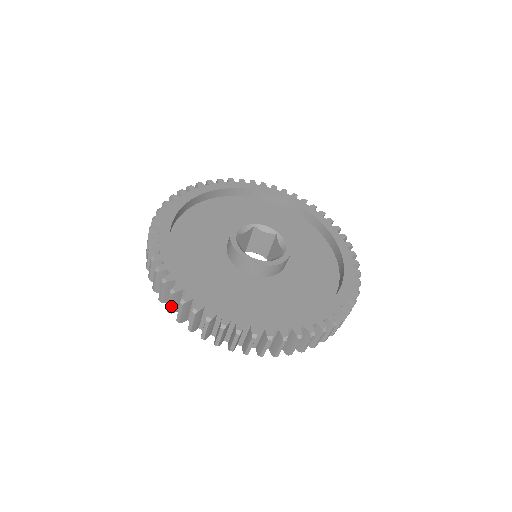
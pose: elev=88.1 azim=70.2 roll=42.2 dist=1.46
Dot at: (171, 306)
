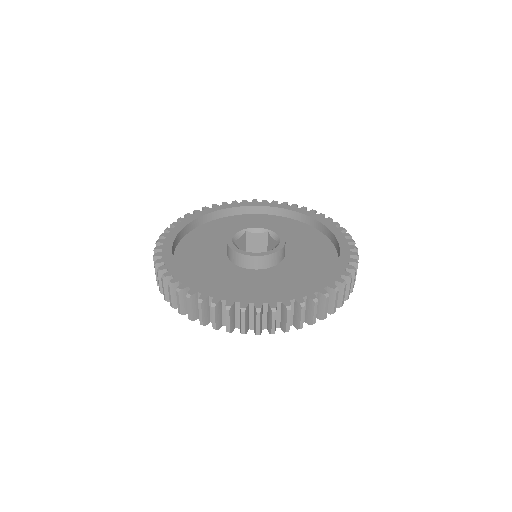
Dot at: (191, 312)
